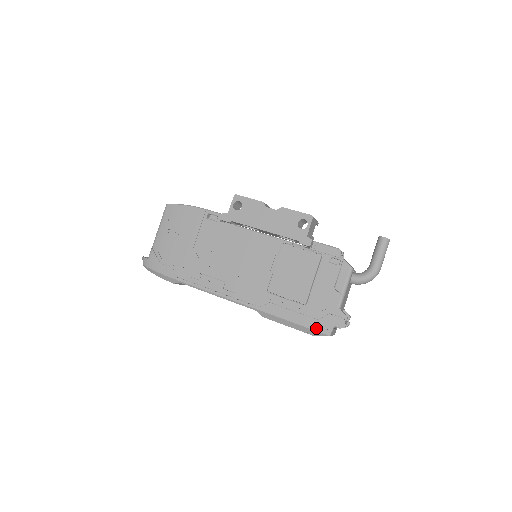
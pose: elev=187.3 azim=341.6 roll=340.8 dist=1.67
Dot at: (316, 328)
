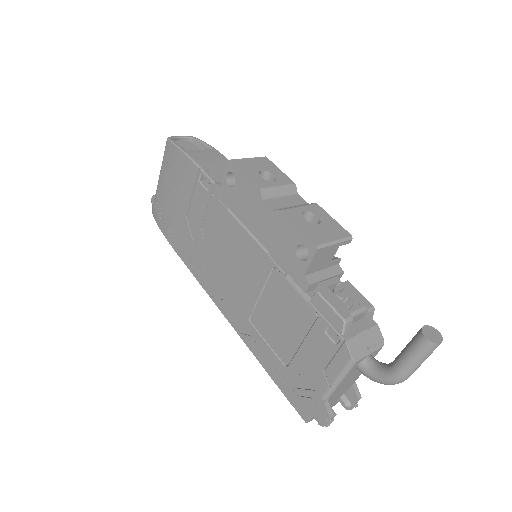
Dot at: (293, 403)
